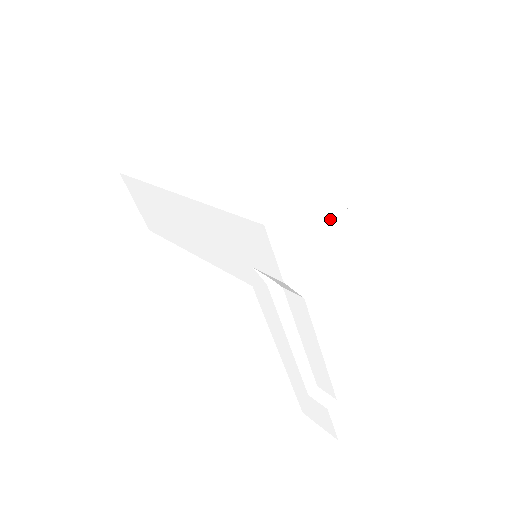
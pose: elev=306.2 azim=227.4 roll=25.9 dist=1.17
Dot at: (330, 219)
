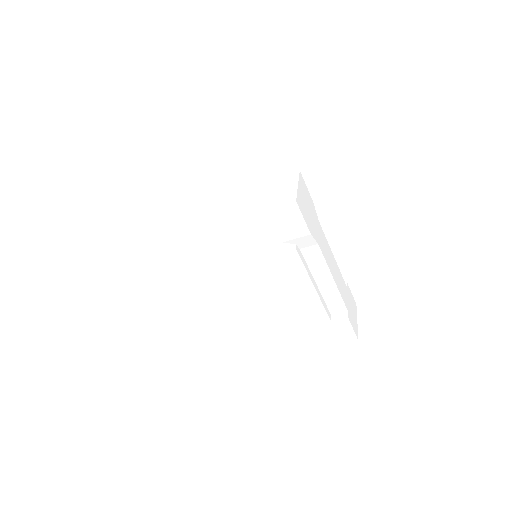
Dot at: (307, 197)
